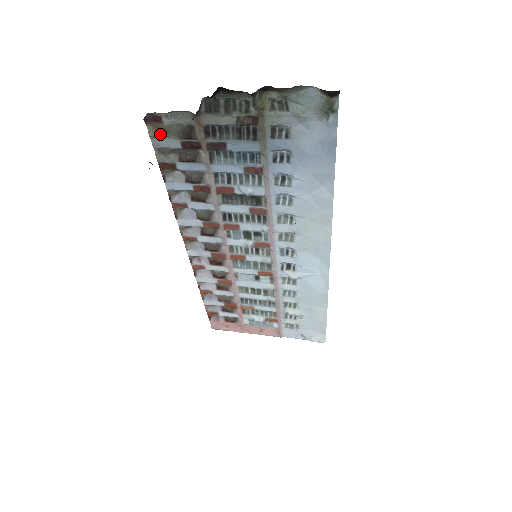
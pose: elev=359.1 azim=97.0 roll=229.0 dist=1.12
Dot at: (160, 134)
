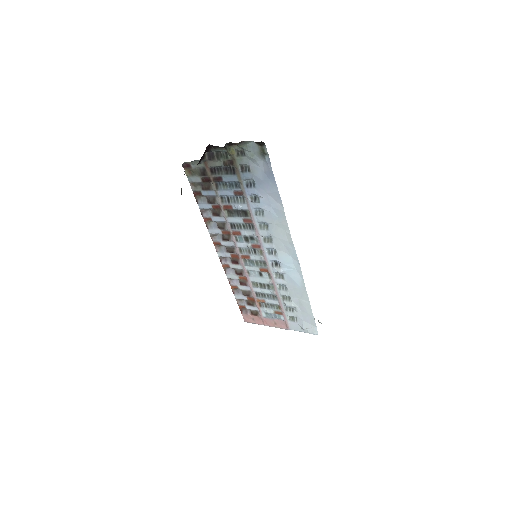
Dot at: (191, 174)
